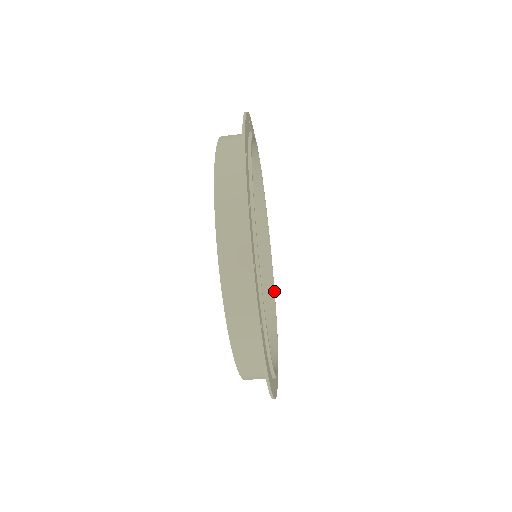
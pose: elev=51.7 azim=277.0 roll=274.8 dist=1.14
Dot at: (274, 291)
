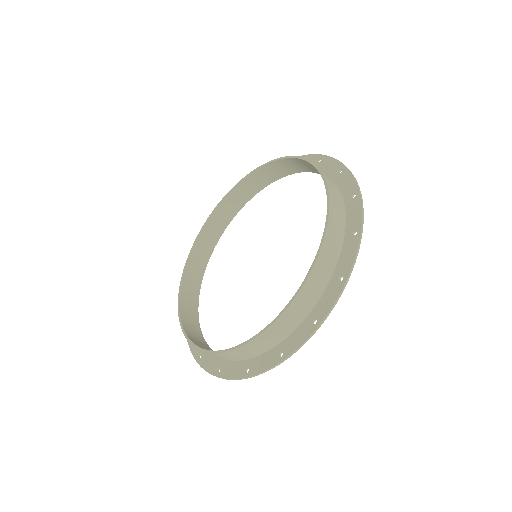
Dot at: (202, 334)
